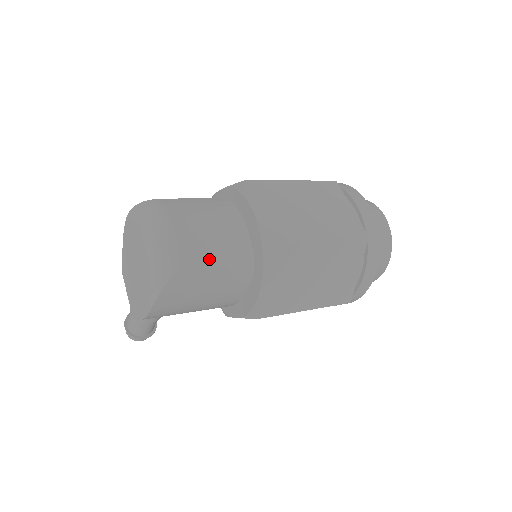
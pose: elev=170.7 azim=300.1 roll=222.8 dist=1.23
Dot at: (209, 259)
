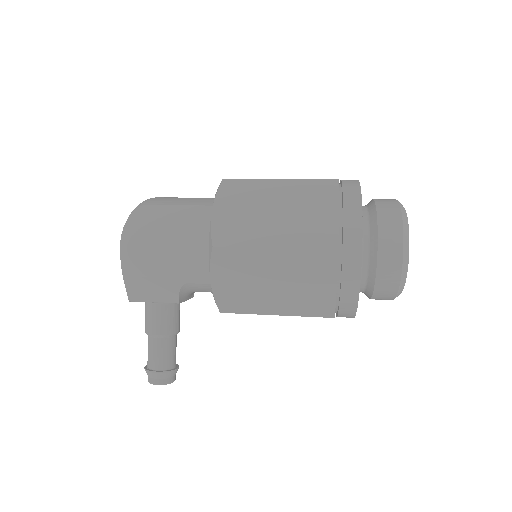
Dot at: (173, 202)
